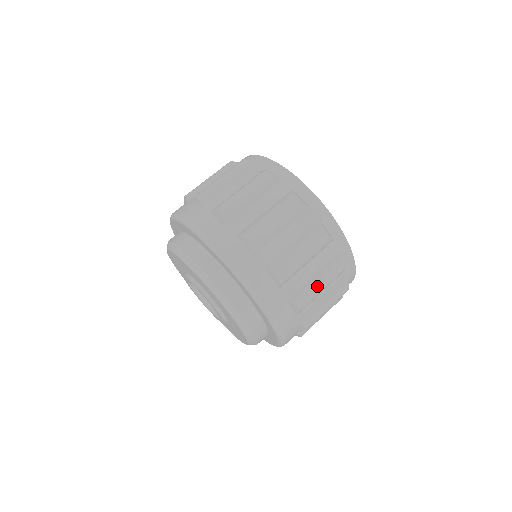
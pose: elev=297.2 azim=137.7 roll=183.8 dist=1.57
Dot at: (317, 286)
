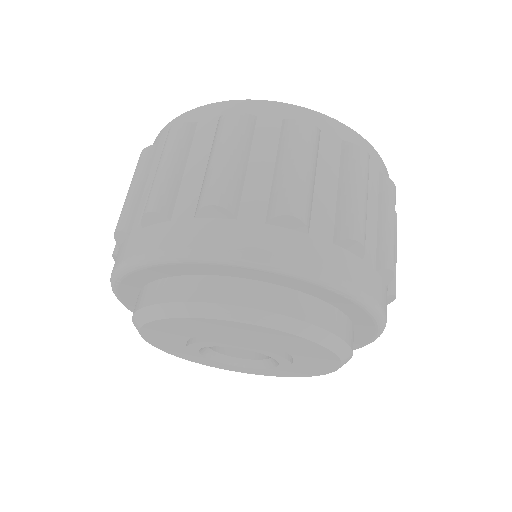
Dot at: (391, 228)
